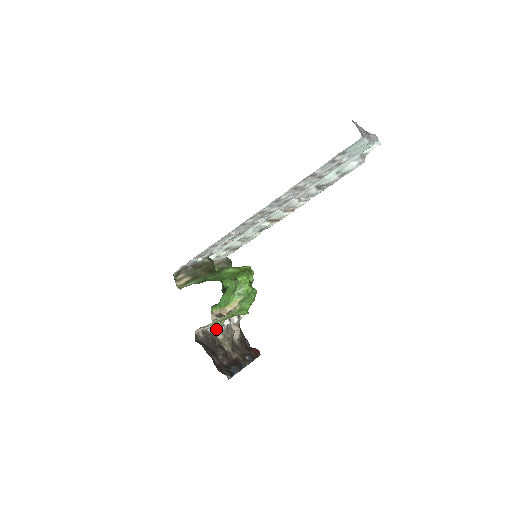
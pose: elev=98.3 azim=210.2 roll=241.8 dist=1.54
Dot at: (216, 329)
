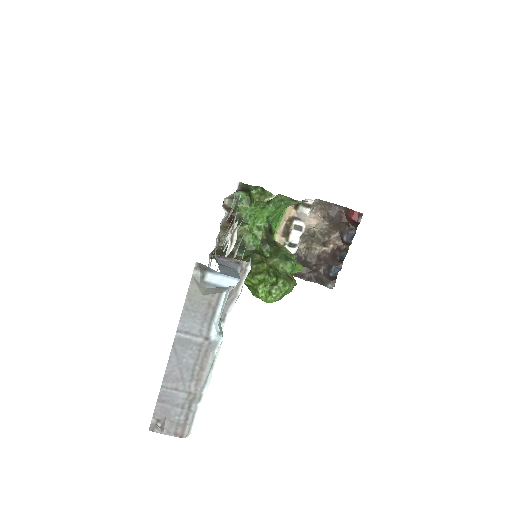
Dot at: occluded
